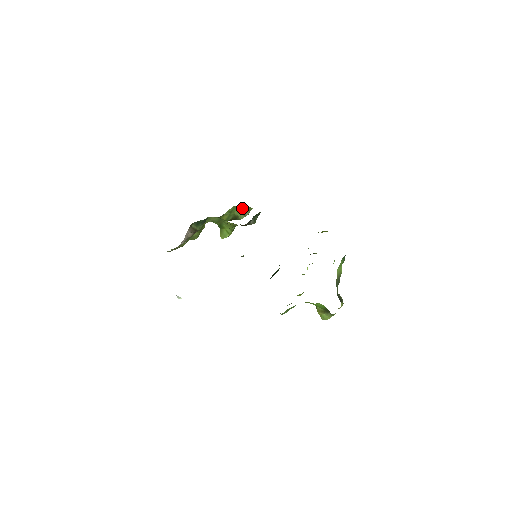
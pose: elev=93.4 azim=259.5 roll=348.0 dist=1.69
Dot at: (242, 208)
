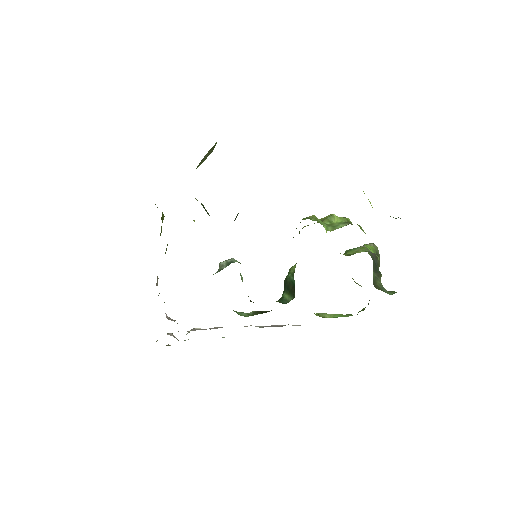
Dot at: (202, 159)
